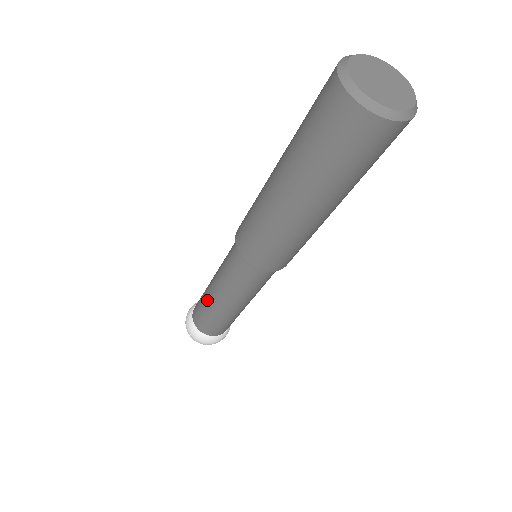
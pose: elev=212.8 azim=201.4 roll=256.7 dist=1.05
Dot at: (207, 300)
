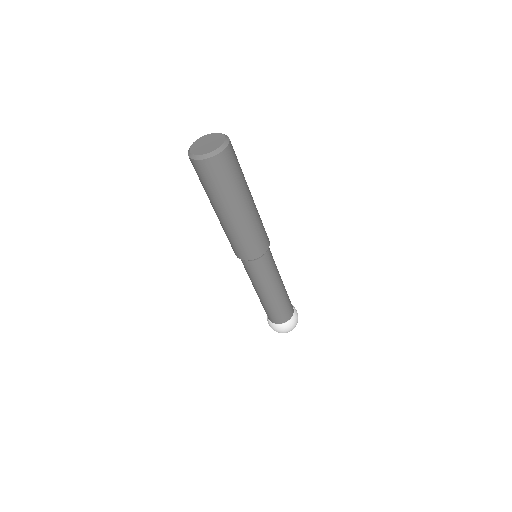
Dot at: (262, 302)
